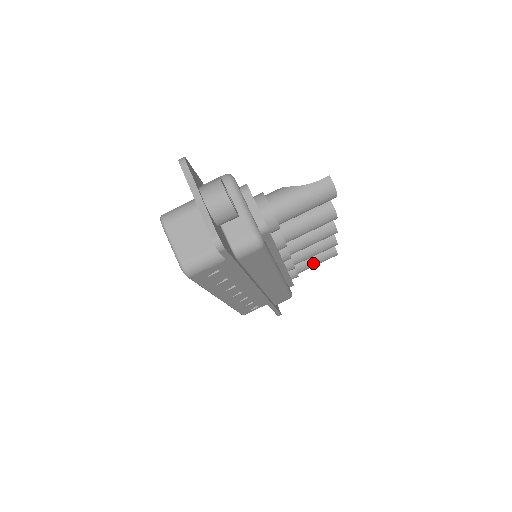
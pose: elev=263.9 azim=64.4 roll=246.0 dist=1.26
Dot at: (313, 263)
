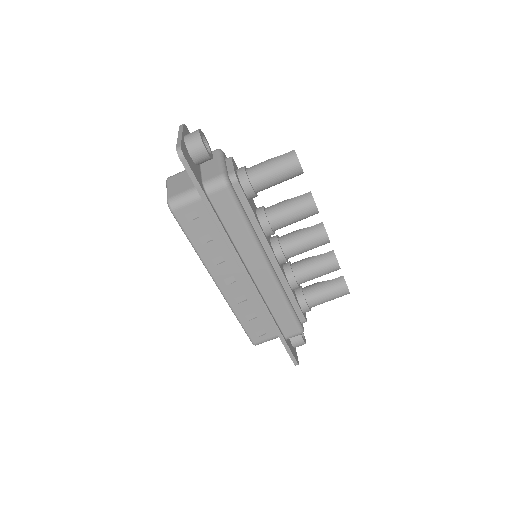
Dot at: (323, 294)
